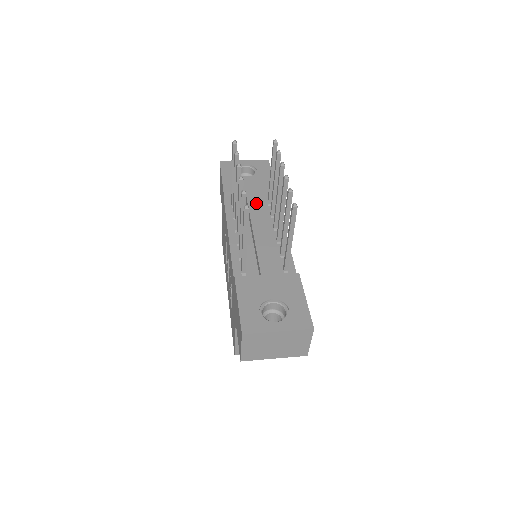
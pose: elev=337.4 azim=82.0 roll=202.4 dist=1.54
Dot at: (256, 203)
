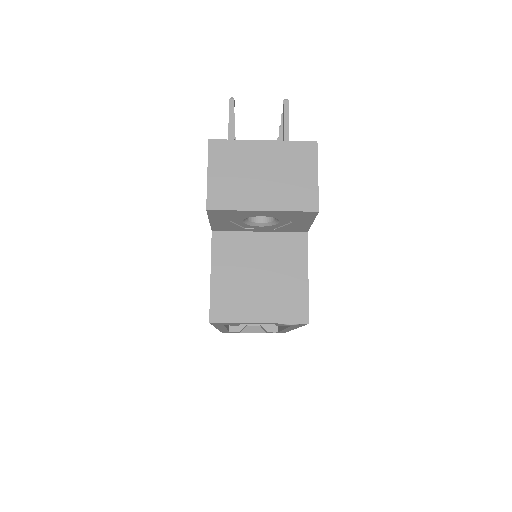
Dot at: occluded
